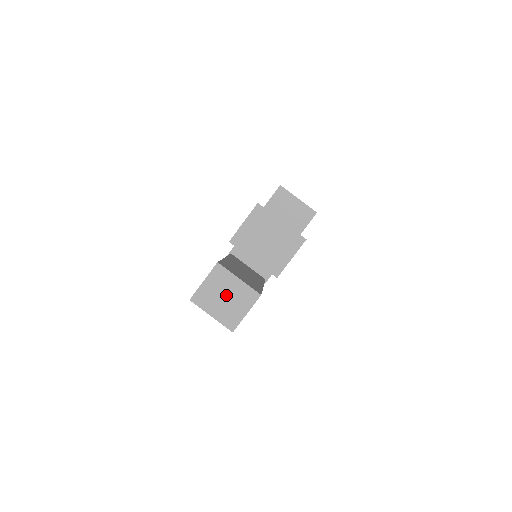
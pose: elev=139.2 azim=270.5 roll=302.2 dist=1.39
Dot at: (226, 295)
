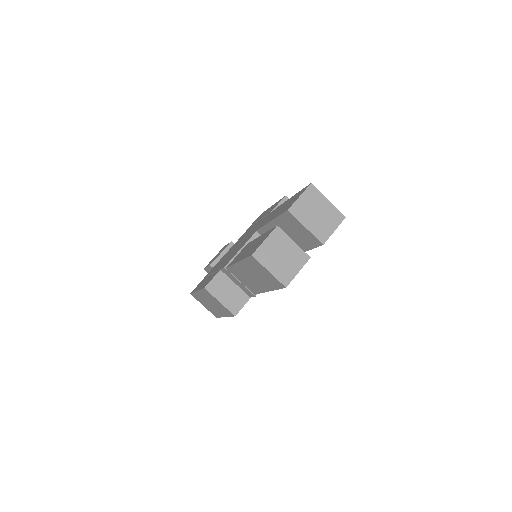
Dot at: (283, 254)
